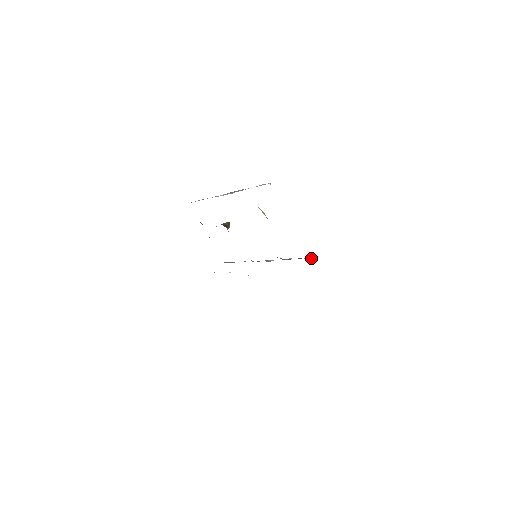
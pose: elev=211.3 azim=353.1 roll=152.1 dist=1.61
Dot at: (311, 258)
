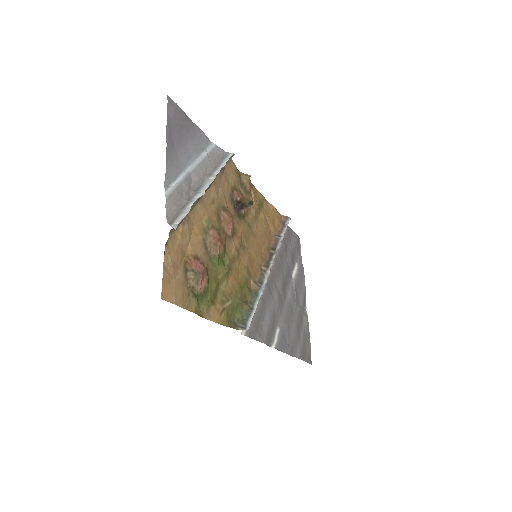
Dot at: (245, 319)
